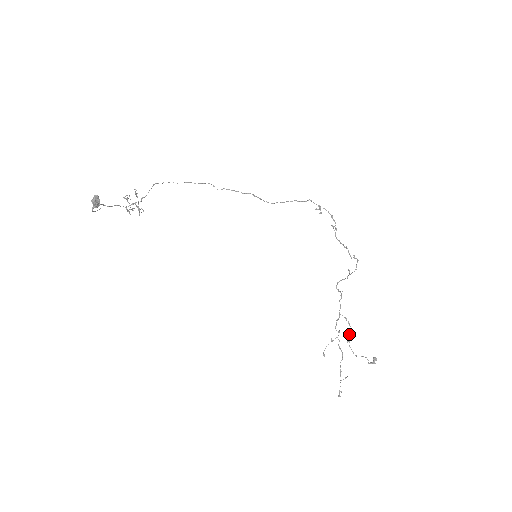
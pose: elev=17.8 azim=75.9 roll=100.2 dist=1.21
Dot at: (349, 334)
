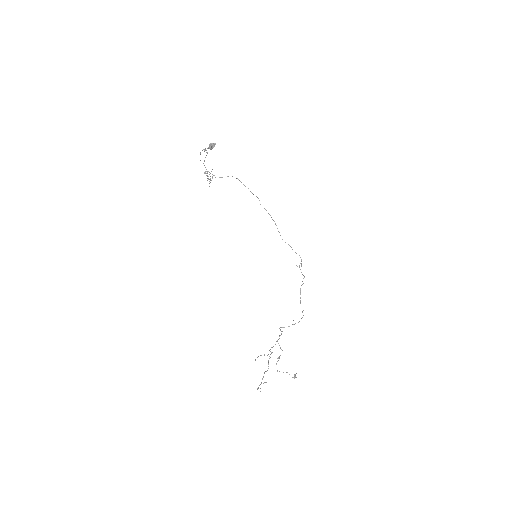
Dot at: (280, 355)
